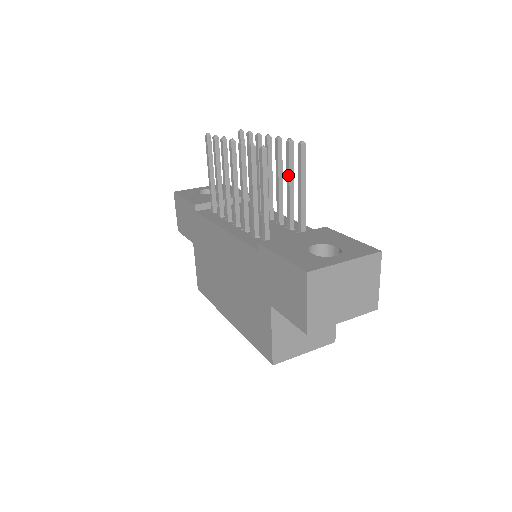
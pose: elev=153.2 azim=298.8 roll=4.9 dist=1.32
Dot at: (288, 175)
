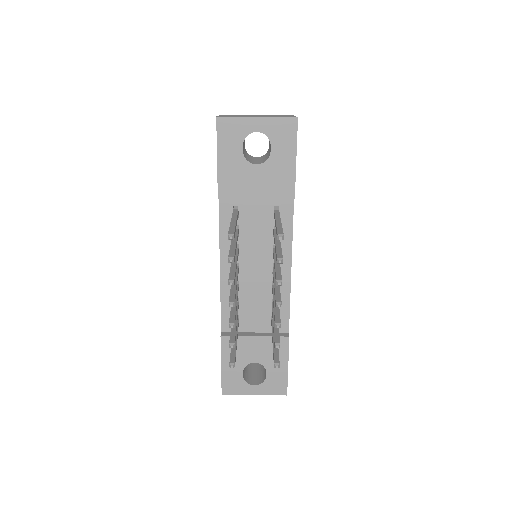
Dot at: (273, 329)
